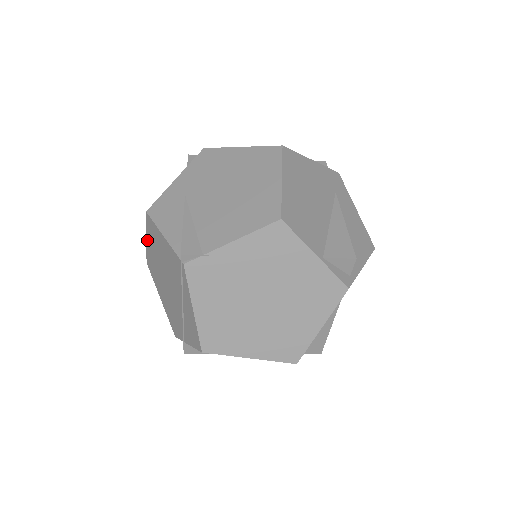
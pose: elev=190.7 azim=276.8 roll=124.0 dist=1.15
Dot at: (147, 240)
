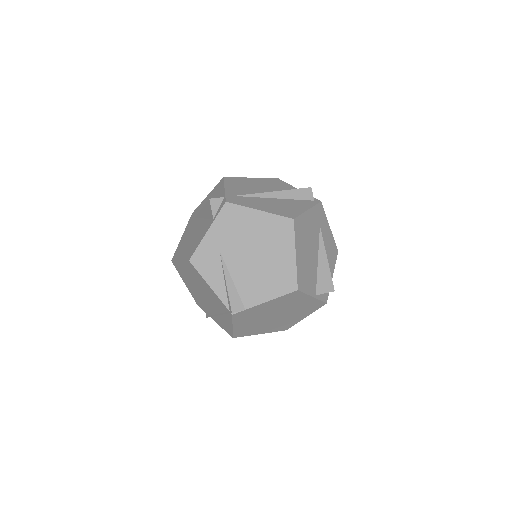
Dot at: (181, 262)
